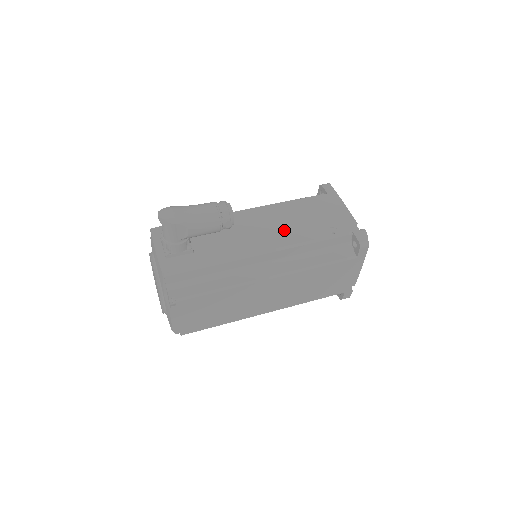
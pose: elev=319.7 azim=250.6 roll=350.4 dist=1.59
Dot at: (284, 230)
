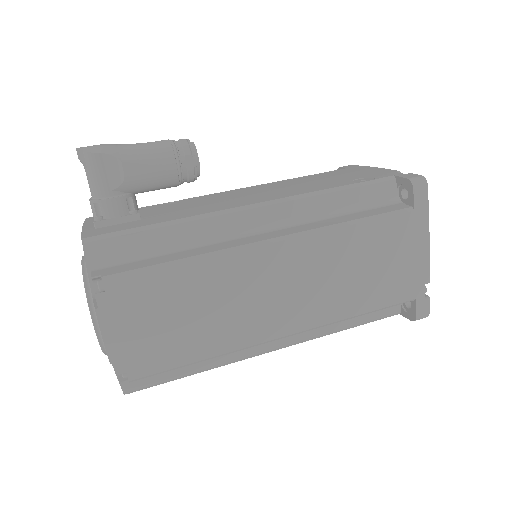
Dot at: (286, 189)
